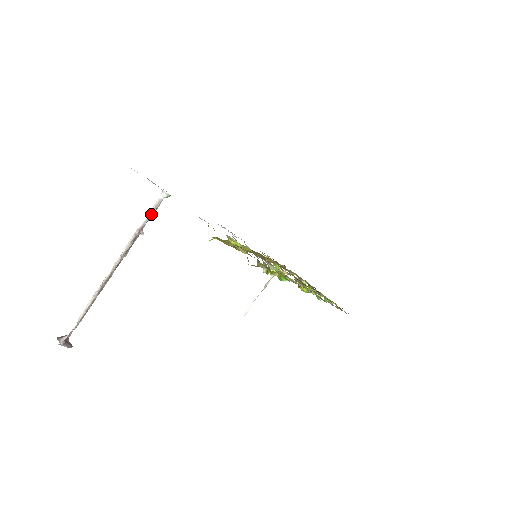
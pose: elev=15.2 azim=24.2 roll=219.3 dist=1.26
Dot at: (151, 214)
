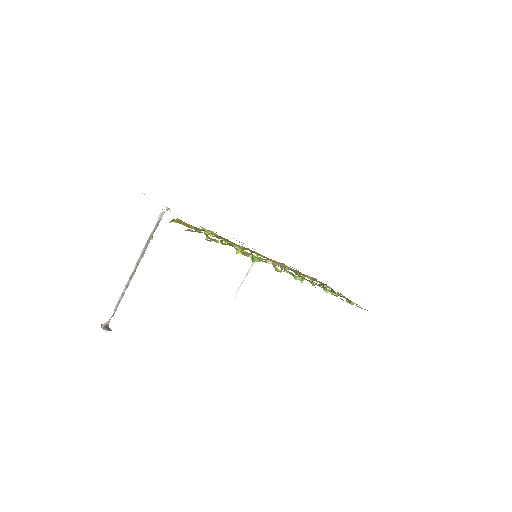
Dot at: (157, 224)
